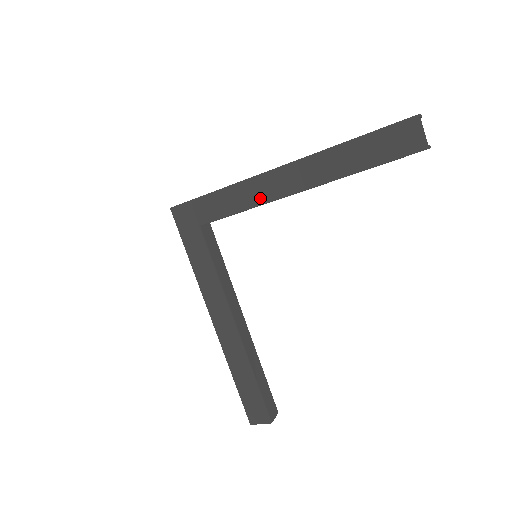
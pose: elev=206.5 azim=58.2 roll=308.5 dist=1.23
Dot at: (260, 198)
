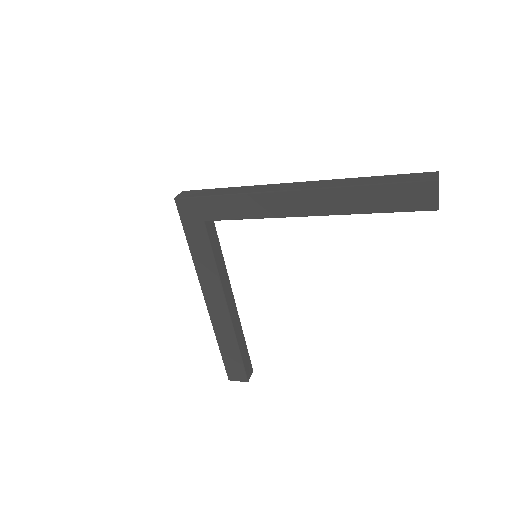
Dot at: (270, 212)
